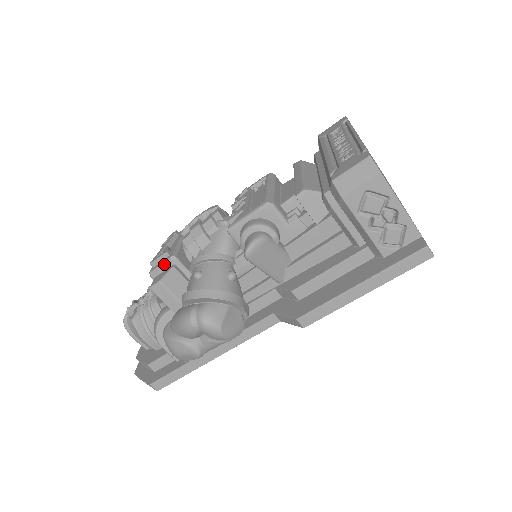
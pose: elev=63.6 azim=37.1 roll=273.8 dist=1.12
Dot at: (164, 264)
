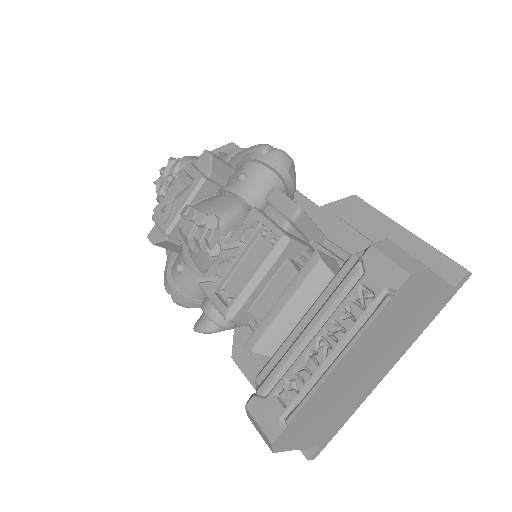
Dot at: (160, 229)
